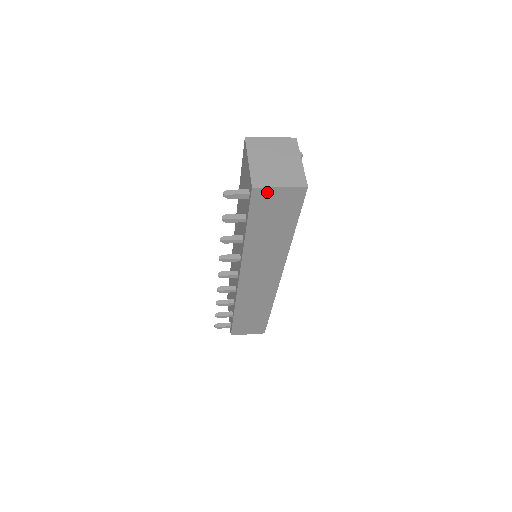
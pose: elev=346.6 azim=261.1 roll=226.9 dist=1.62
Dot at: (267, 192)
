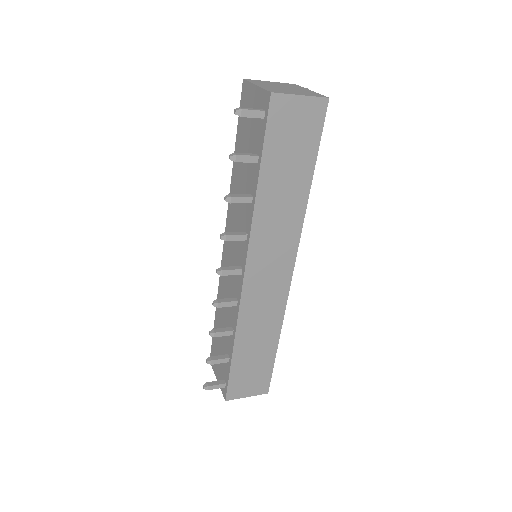
Dot at: (286, 103)
